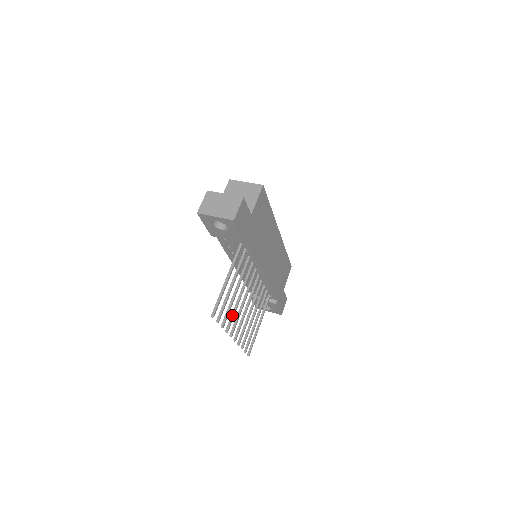
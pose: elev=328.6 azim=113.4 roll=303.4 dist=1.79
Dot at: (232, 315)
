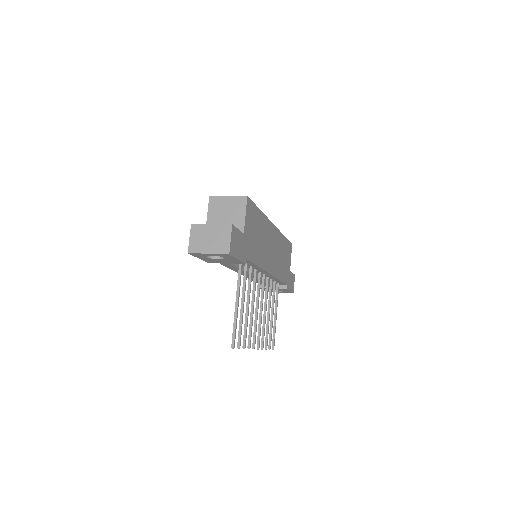
Dot at: (250, 330)
